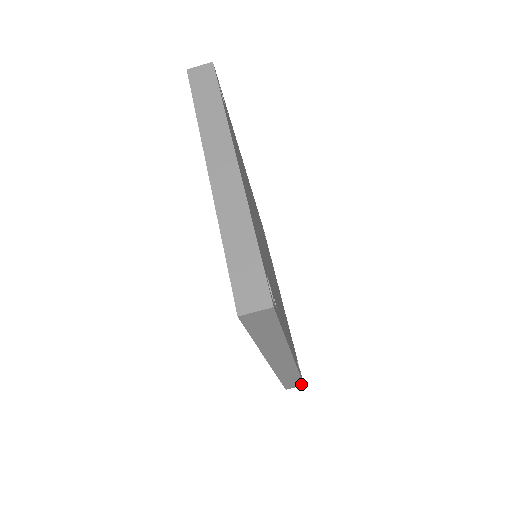
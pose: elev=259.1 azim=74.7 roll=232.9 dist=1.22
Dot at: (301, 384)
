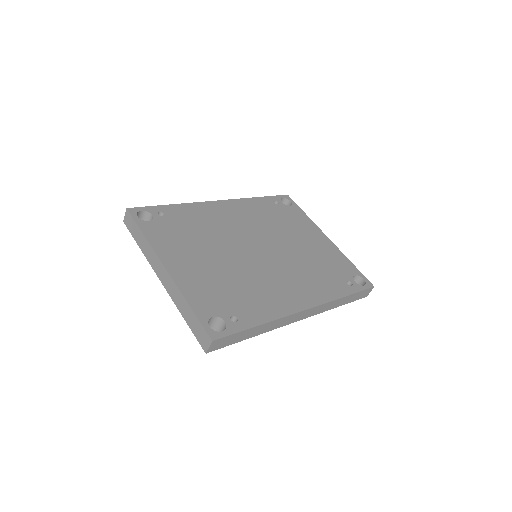
Dot at: (370, 289)
